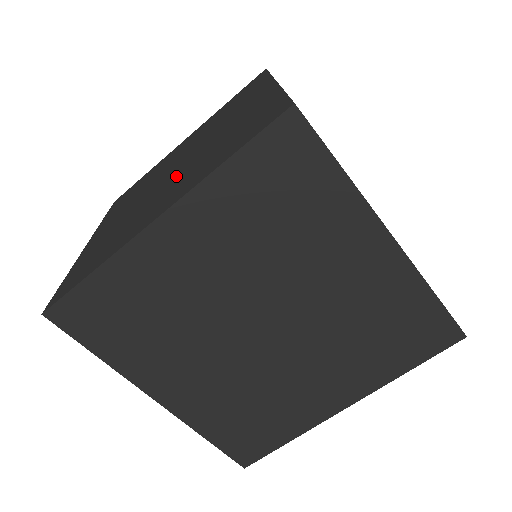
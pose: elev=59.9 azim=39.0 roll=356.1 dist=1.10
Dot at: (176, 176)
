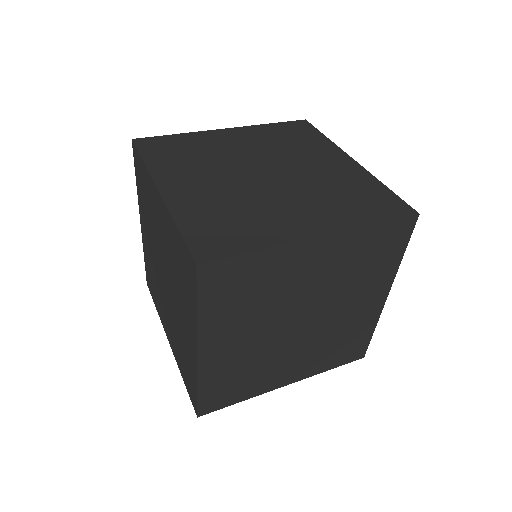
Dot at: (288, 191)
